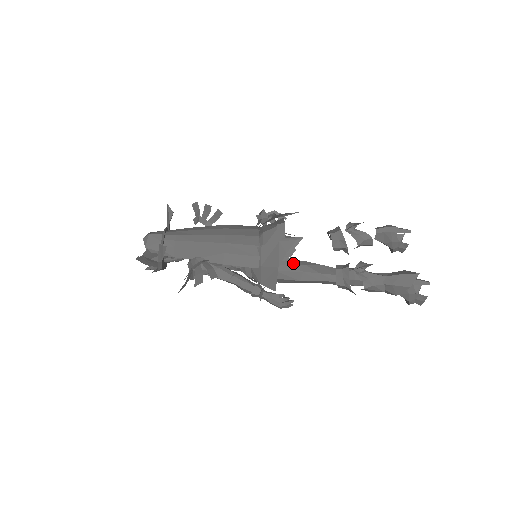
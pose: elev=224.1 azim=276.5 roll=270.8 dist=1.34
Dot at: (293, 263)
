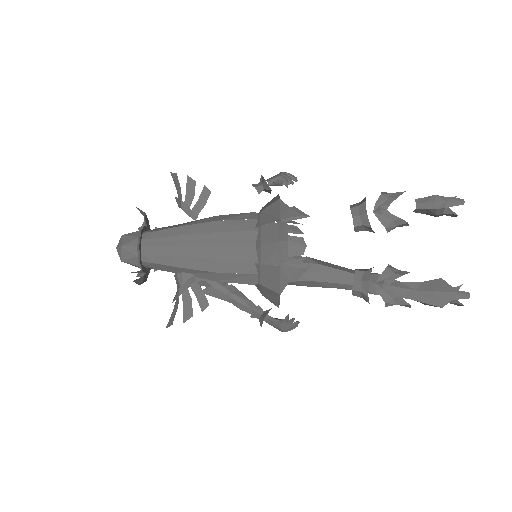
Dot at: occluded
